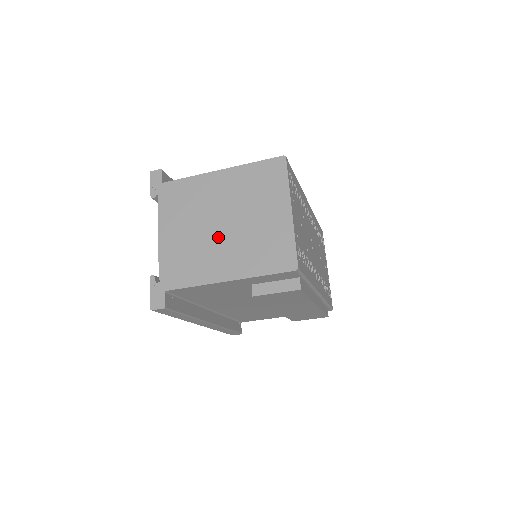
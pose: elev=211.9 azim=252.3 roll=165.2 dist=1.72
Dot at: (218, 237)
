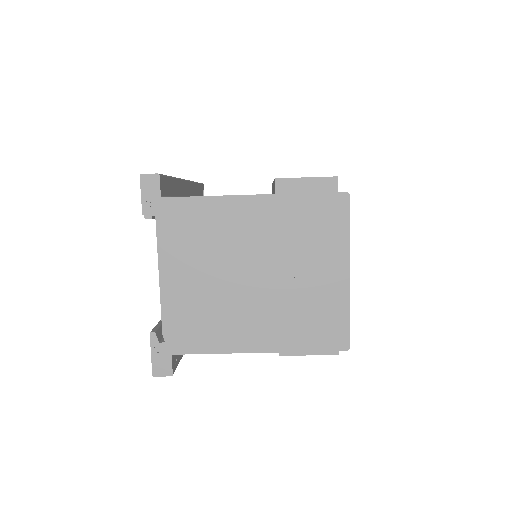
Dot at: (247, 294)
